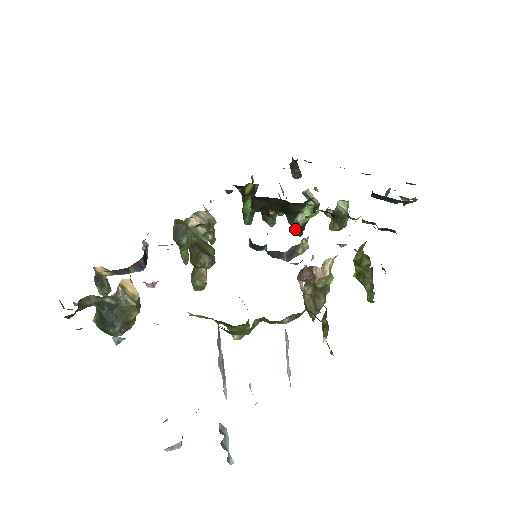
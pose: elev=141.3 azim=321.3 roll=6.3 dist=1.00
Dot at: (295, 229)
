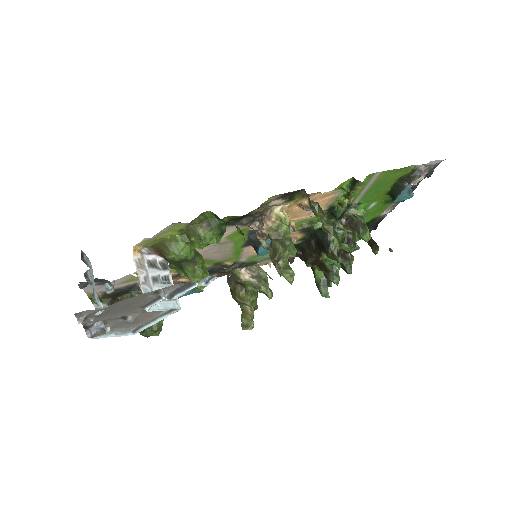
Dot at: (341, 266)
